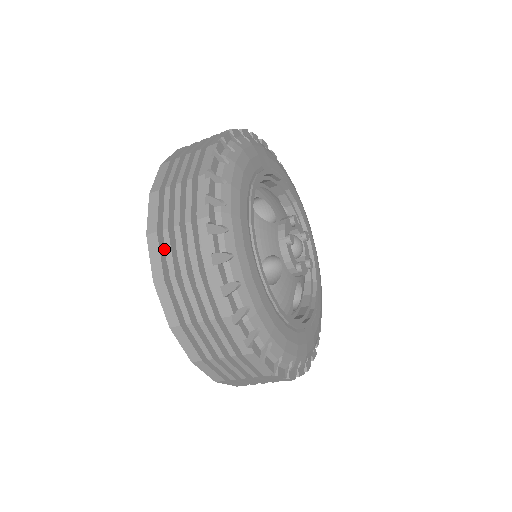
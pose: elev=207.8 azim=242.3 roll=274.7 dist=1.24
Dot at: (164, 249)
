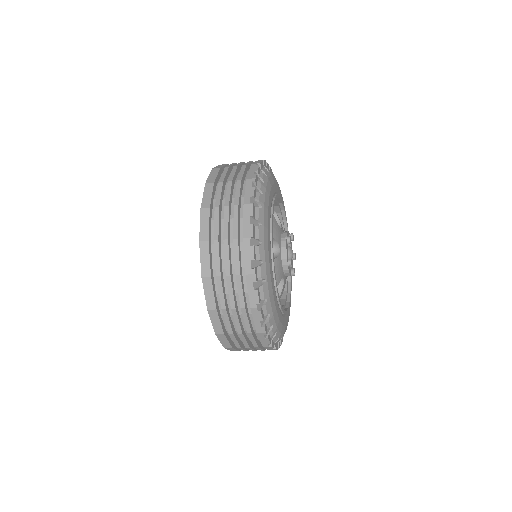
Dot at: (214, 195)
